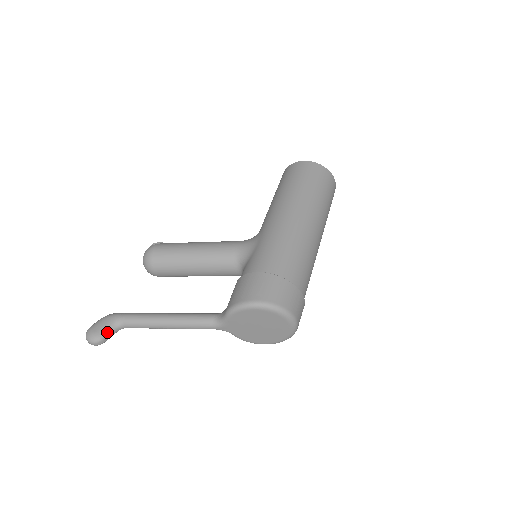
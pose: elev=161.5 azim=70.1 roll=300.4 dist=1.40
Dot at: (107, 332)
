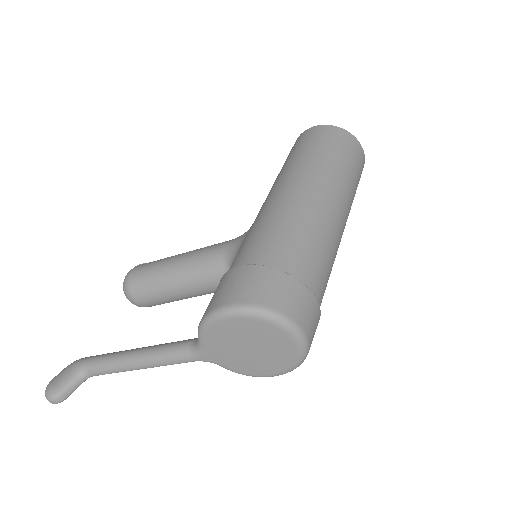
Dot at: (67, 384)
